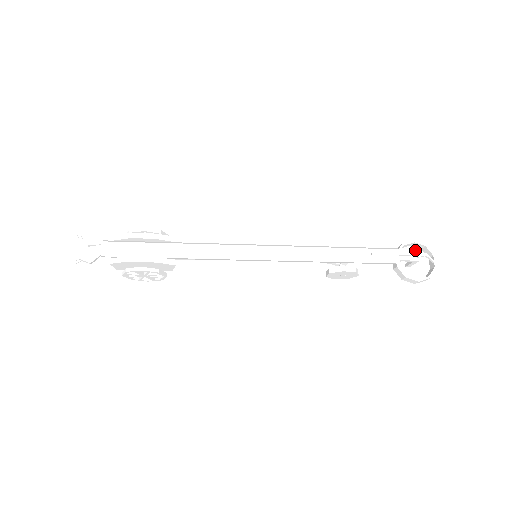
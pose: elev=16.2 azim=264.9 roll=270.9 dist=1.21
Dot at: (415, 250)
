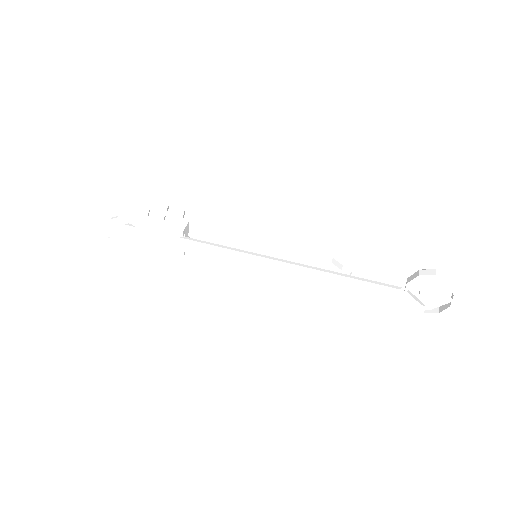
Dot at: occluded
